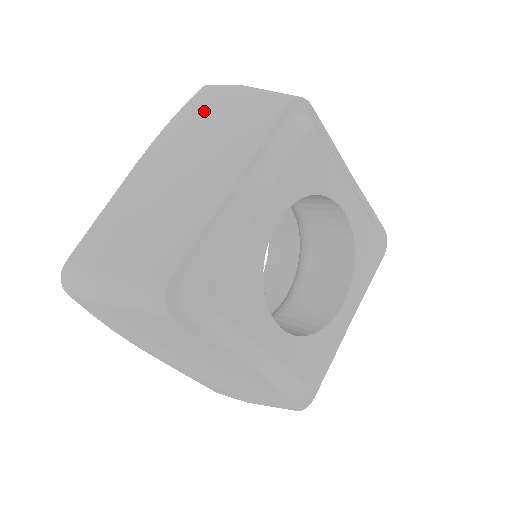
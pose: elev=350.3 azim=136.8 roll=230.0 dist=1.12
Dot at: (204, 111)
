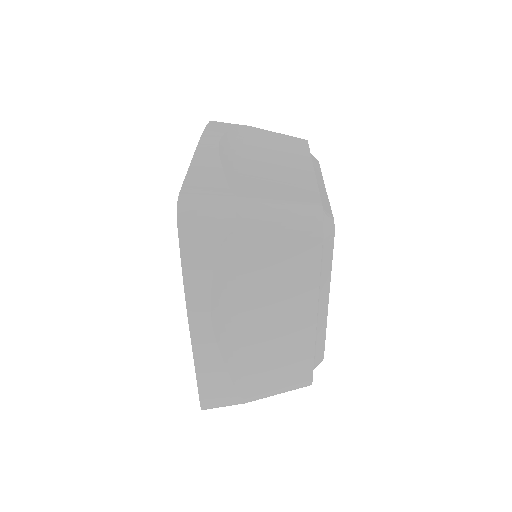
Dot at: (236, 131)
